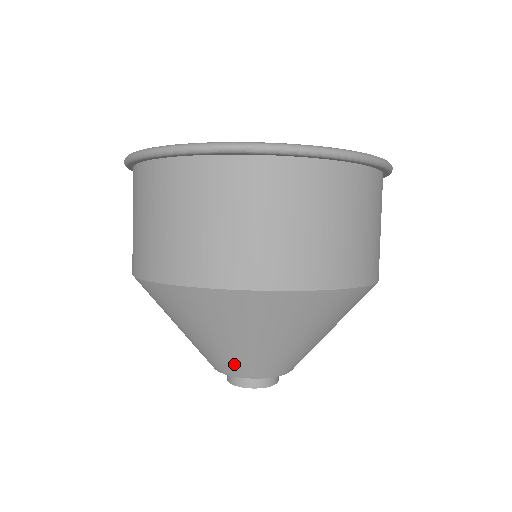
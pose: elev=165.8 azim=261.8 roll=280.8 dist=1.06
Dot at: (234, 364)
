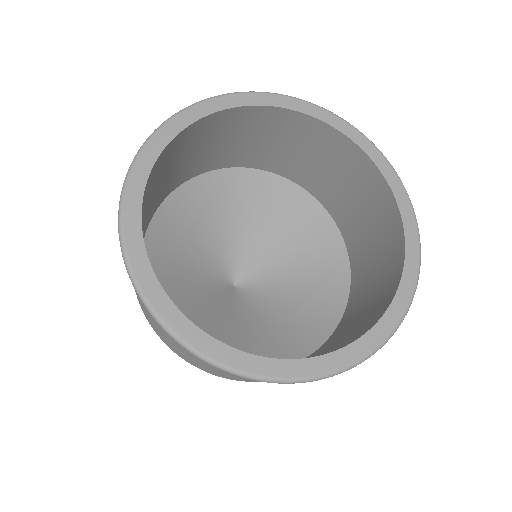
Dot at: occluded
